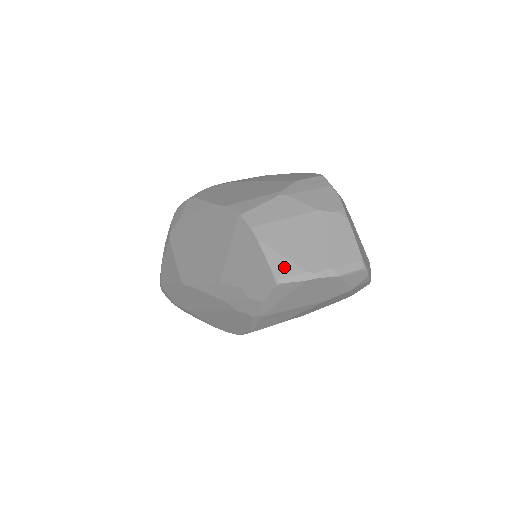
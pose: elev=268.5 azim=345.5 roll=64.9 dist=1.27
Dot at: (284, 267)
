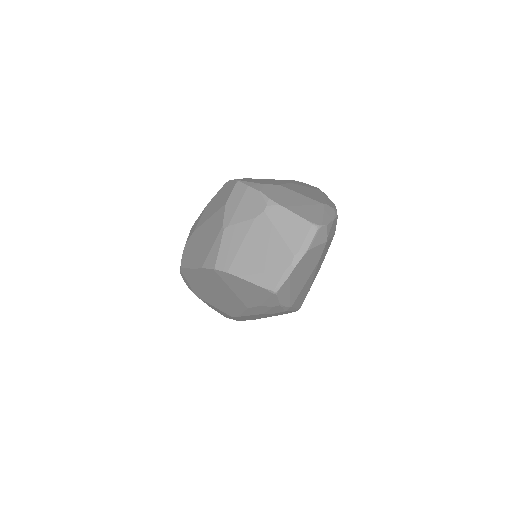
Dot at: (269, 280)
